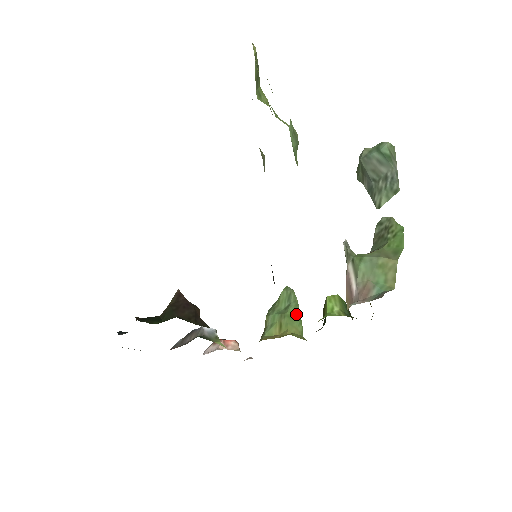
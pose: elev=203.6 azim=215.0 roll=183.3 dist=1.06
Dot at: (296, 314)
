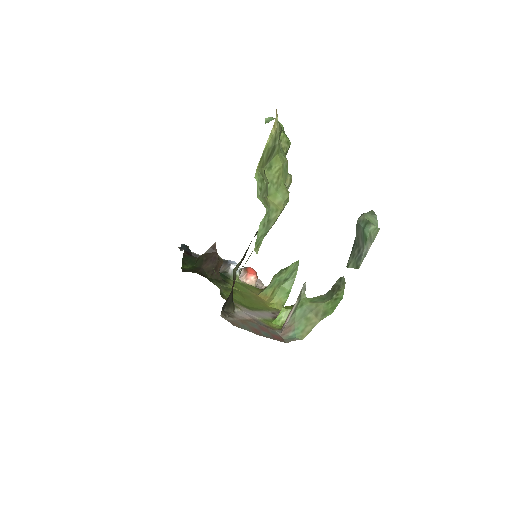
Dot at: (288, 288)
